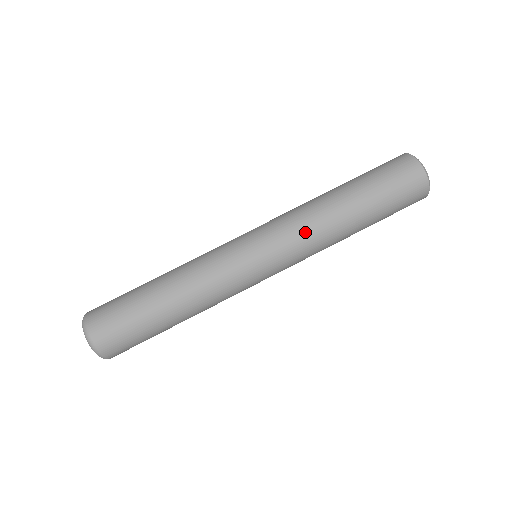
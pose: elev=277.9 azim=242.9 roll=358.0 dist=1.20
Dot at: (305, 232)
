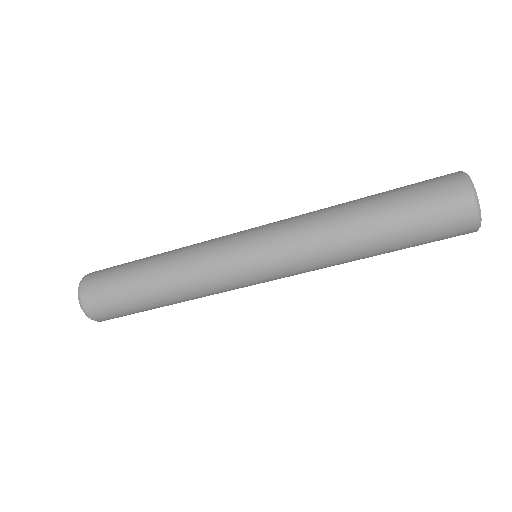
Dot at: (315, 269)
